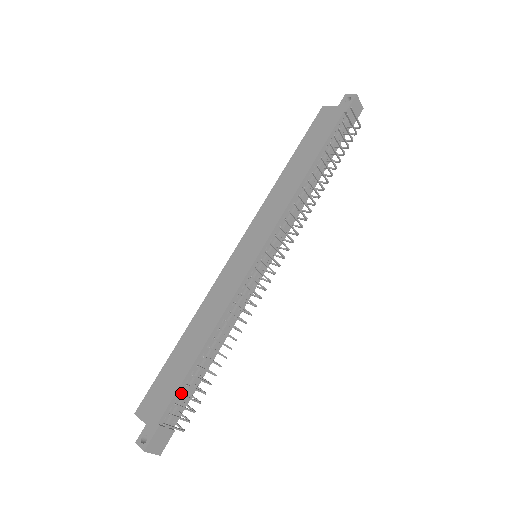
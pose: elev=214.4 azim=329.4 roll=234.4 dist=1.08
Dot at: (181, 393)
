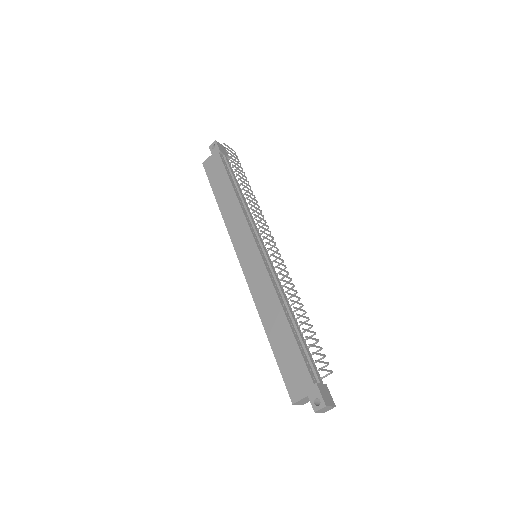
Dot at: (305, 357)
